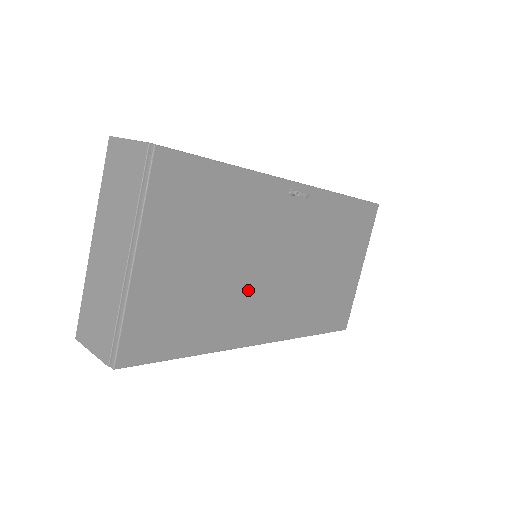
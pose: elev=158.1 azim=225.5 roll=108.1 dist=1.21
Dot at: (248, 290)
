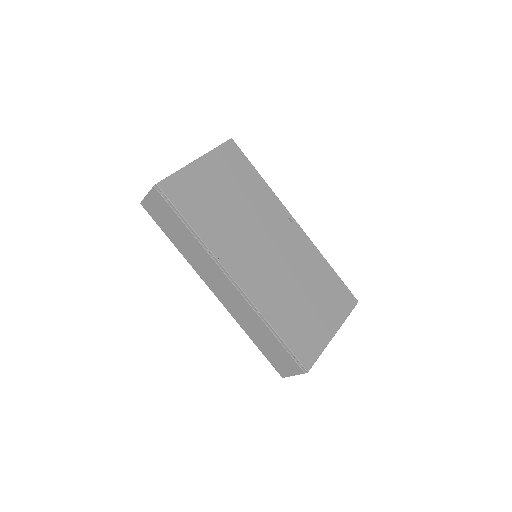
Dot at: (242, 237)
